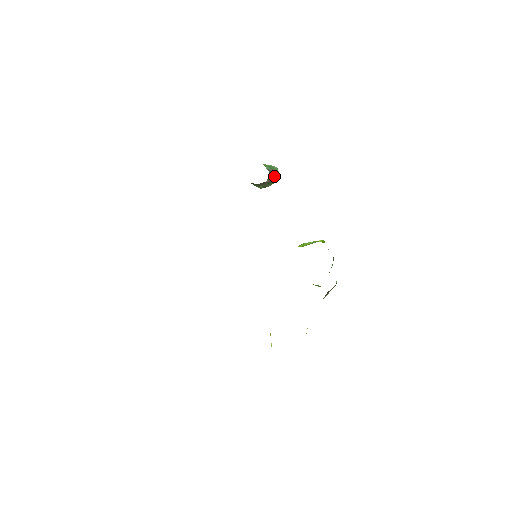
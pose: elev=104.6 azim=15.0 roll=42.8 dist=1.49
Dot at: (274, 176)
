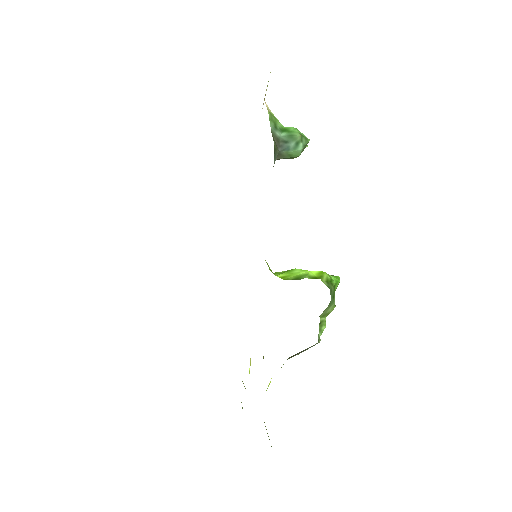
Dot at: (289, 151)
